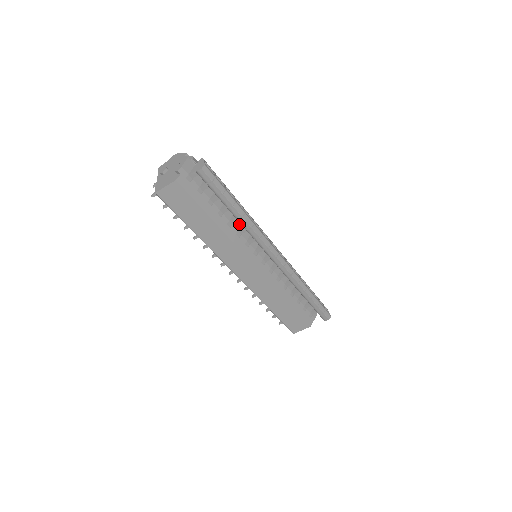
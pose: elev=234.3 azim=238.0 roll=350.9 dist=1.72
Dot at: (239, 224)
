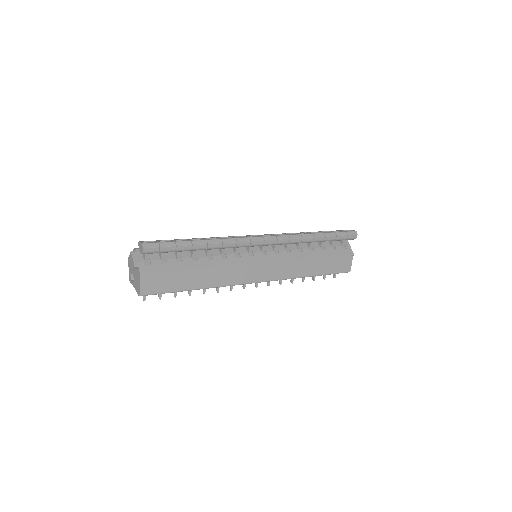
Dot at: (216, 251)
